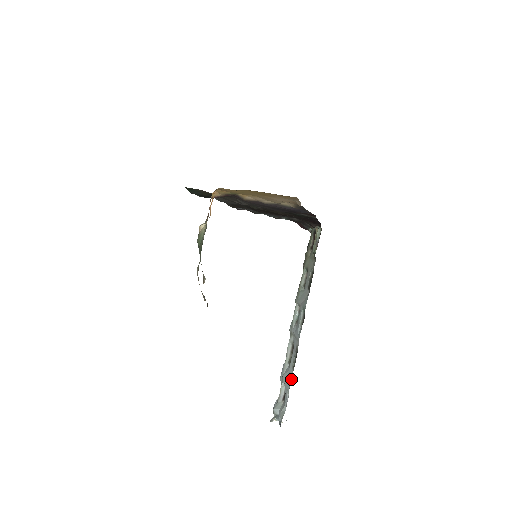
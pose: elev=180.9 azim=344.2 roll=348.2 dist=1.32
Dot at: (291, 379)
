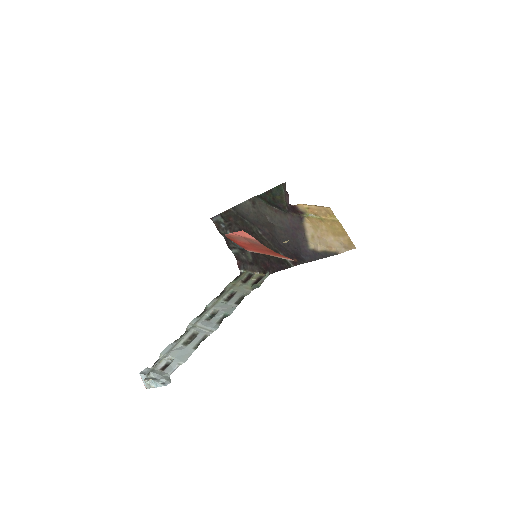
Dot at: (190, 355)
